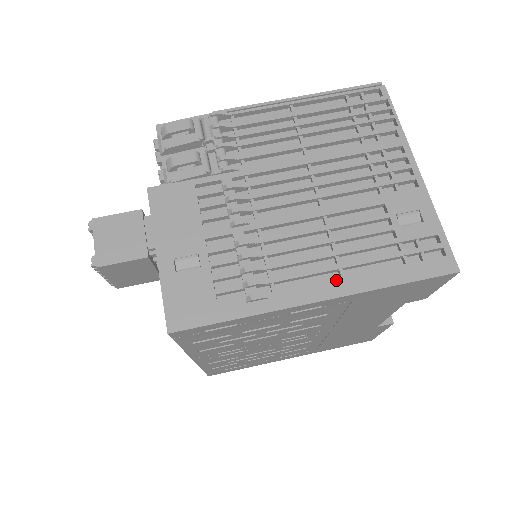
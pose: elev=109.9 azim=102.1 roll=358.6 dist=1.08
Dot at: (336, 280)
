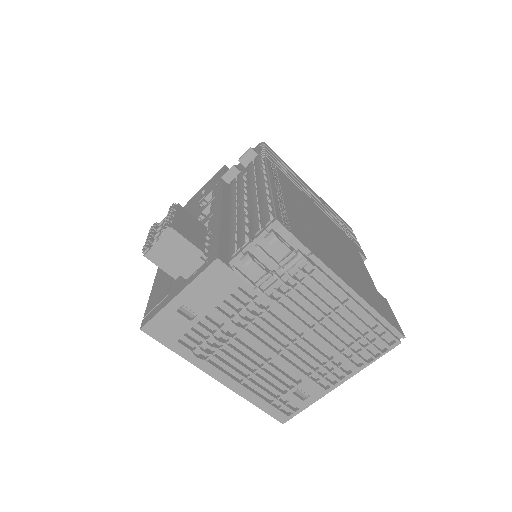
Dot at: (237, 382)
